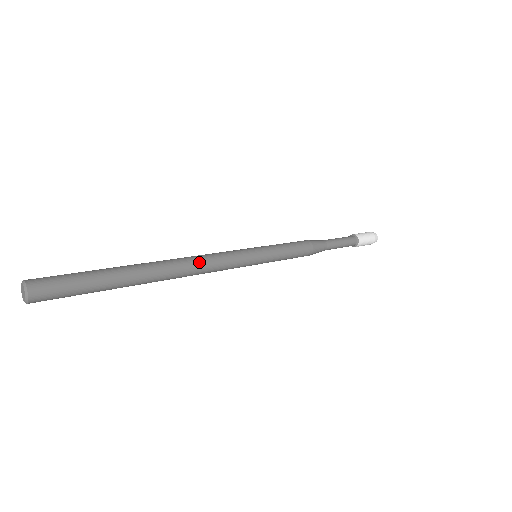
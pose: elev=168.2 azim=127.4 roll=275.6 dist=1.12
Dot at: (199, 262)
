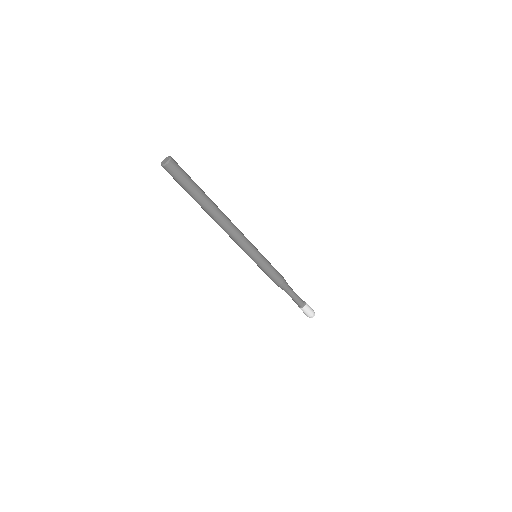
Dot at: (233, 224)
